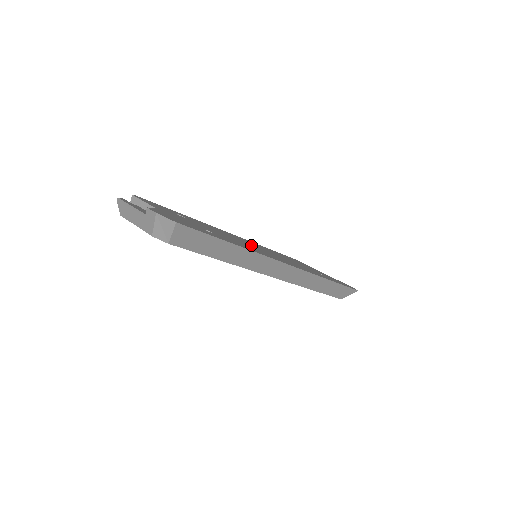
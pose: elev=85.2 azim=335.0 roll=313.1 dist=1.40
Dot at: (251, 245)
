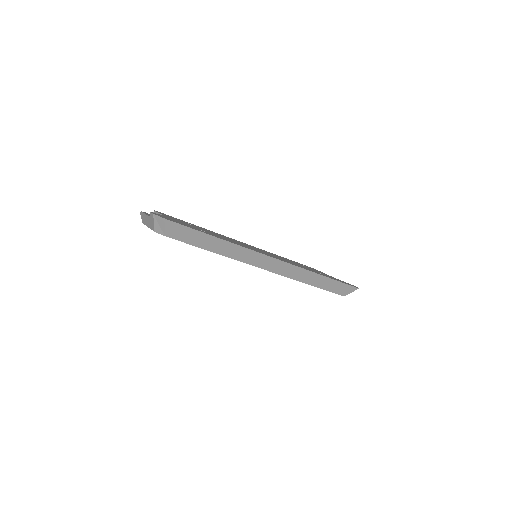
Dot at: occluded
